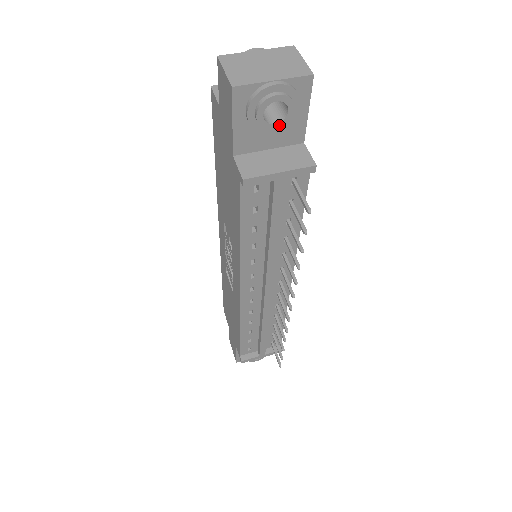
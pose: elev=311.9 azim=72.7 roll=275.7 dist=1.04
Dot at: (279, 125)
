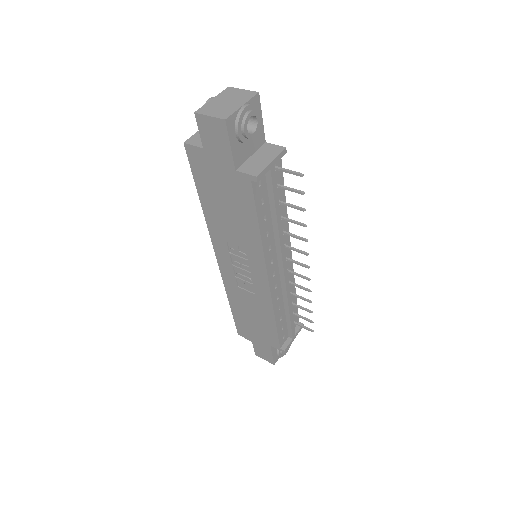
Dot at: (255, 133)
